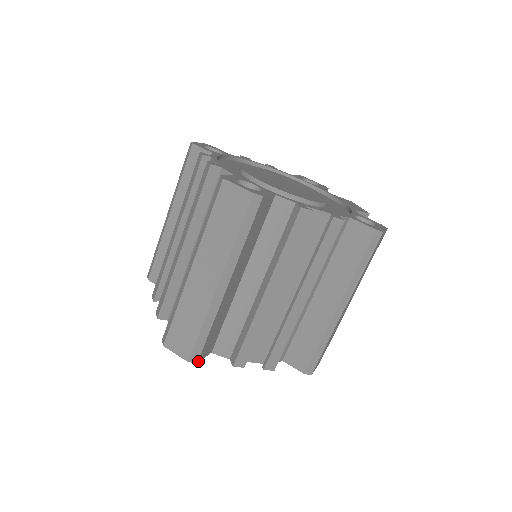
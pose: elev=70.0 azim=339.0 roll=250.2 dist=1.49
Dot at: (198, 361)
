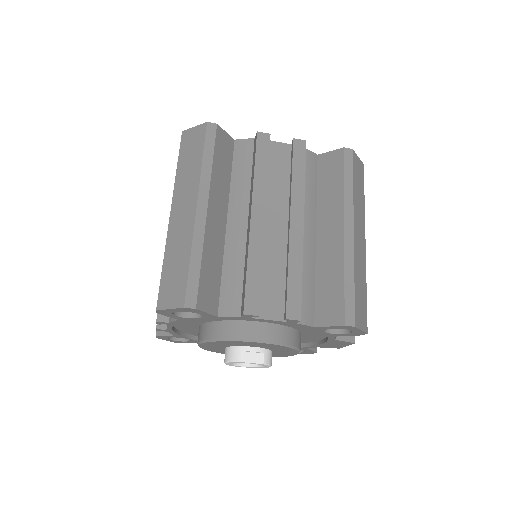
Dot at: (197, 307)
